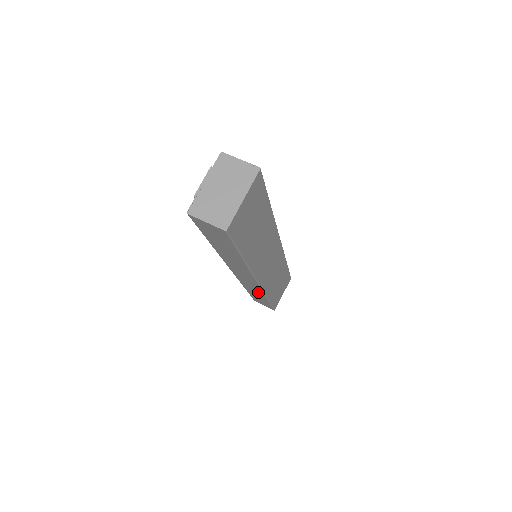
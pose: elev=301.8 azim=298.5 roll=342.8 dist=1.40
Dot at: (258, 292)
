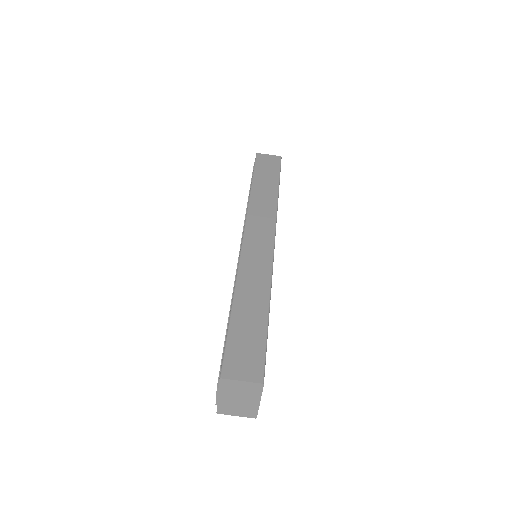
Dot at: occluded
